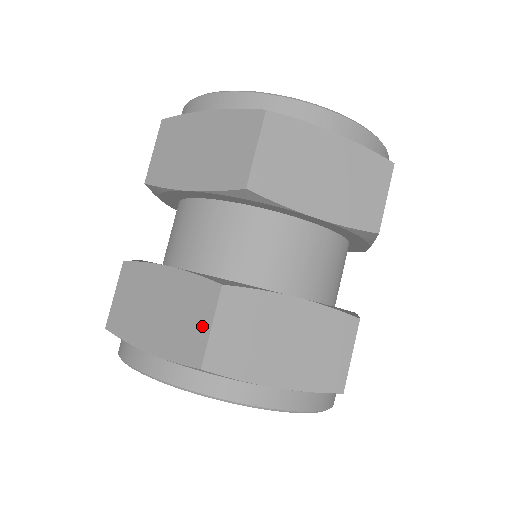
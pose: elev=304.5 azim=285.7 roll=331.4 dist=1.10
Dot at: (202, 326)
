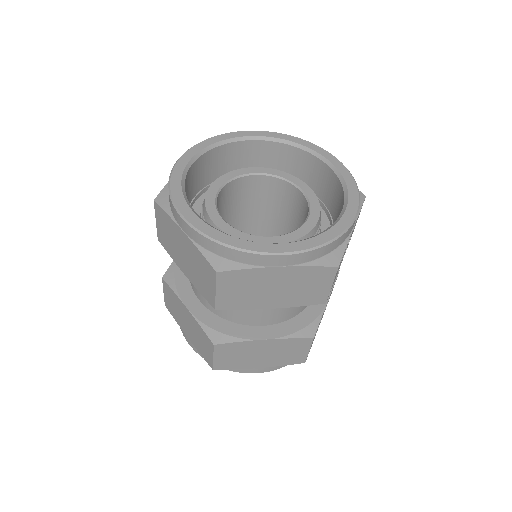
Dot at: (209, 353)
